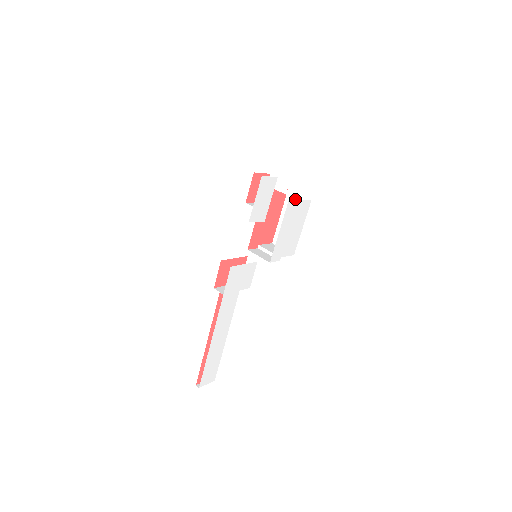
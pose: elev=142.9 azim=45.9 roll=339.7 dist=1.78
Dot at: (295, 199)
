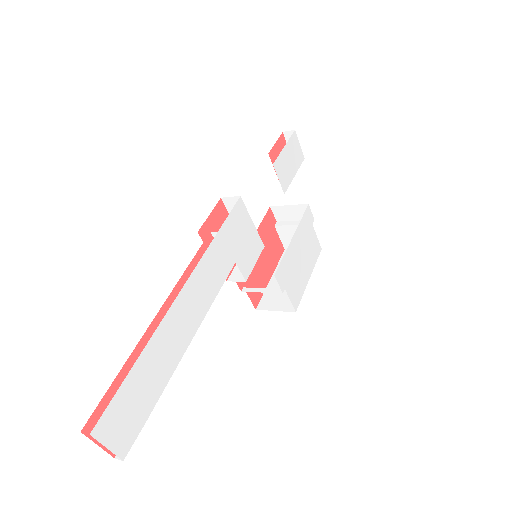
Dot at: (310, 219)
